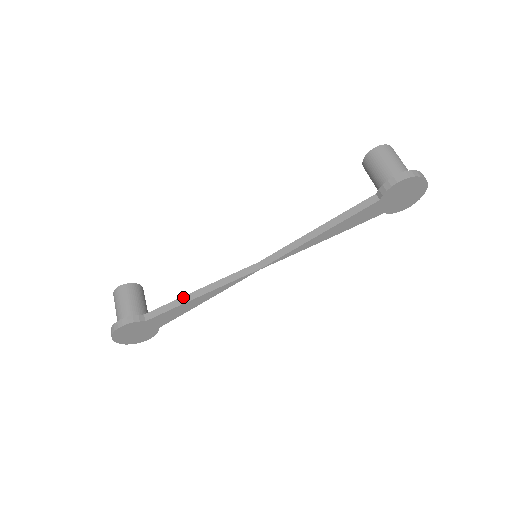
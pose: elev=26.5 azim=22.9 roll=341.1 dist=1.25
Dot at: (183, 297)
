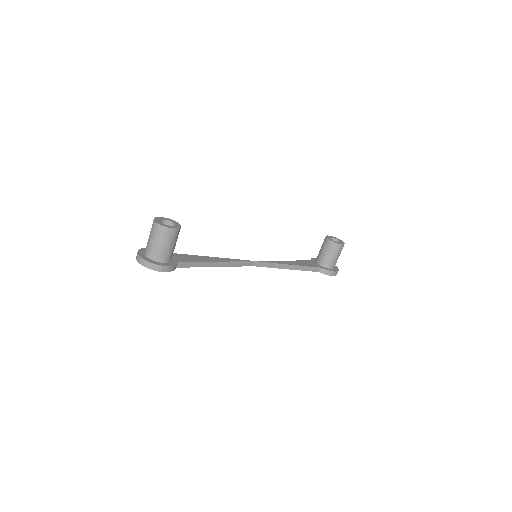
Dot at: (207, 262)
